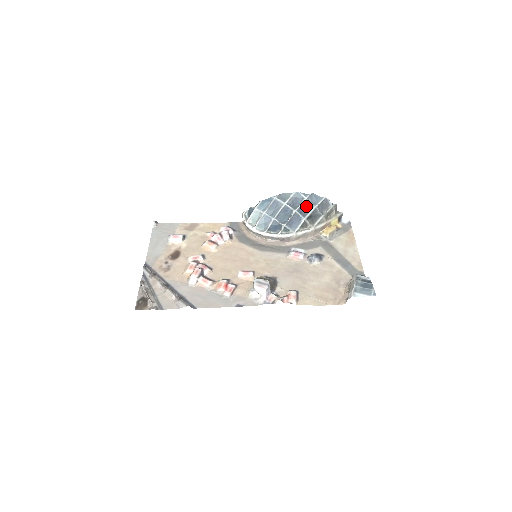
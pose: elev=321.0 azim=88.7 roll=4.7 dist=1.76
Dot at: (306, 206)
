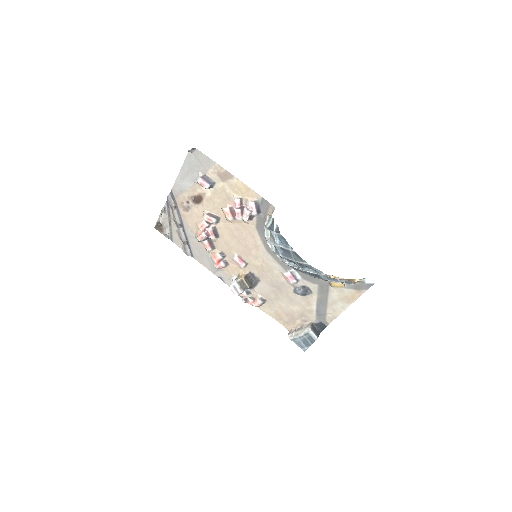
Dot at: occluded
